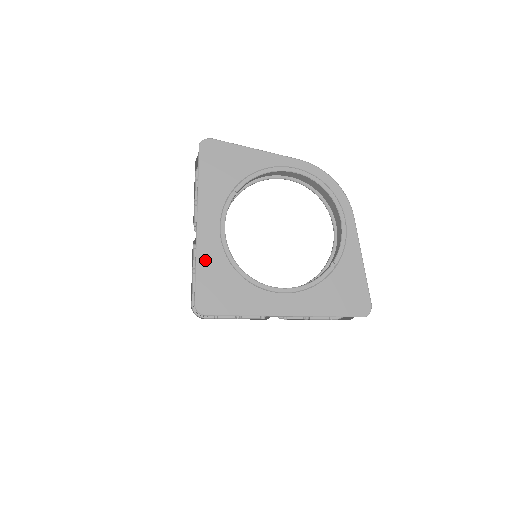
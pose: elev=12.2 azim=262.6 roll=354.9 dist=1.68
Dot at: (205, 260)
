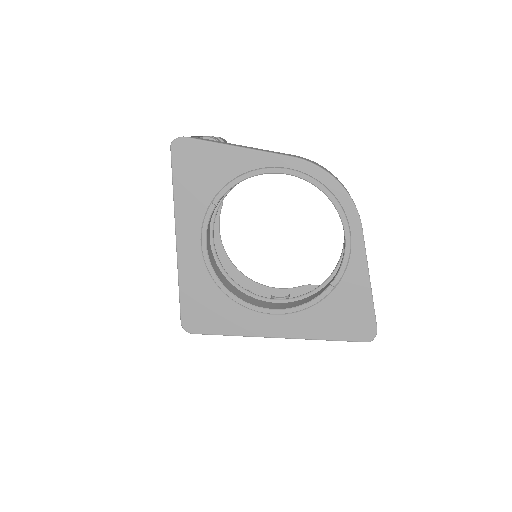
Dot at: (188, 279)
